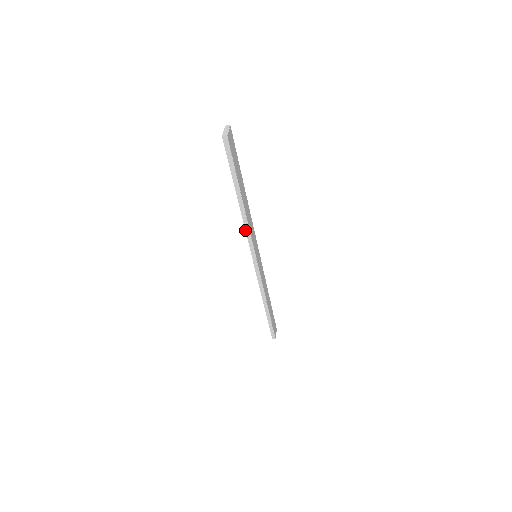
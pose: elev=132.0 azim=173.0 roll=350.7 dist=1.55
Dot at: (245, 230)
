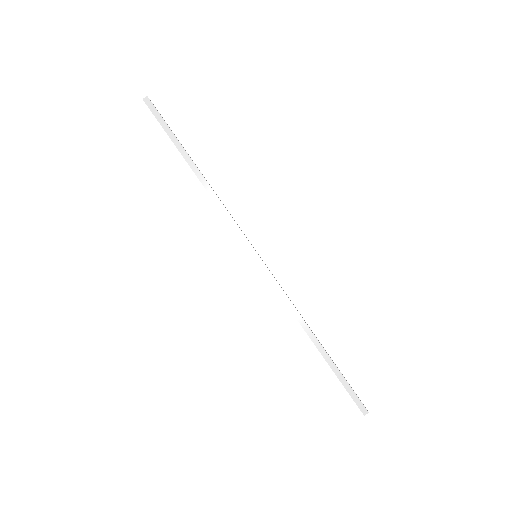
Dot at: (220, 210)
